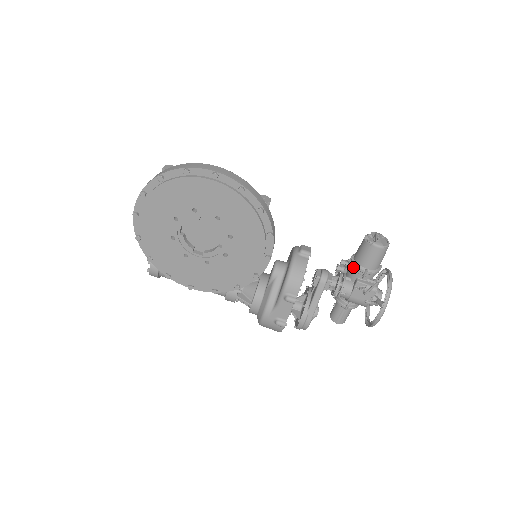
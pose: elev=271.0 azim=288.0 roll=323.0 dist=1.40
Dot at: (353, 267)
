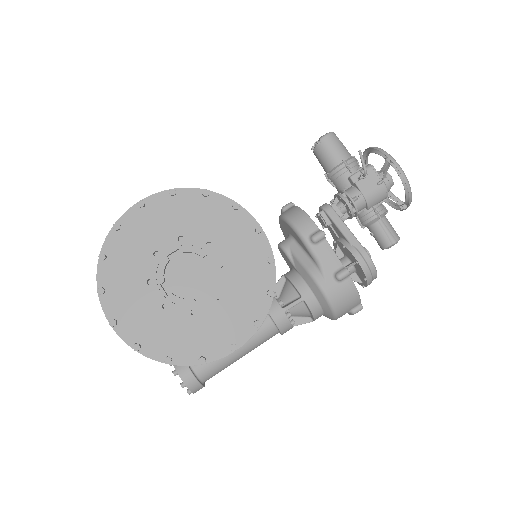
Dot at: (334, 176)
